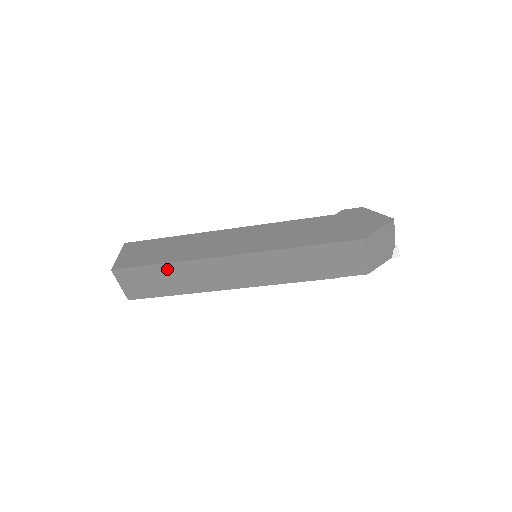
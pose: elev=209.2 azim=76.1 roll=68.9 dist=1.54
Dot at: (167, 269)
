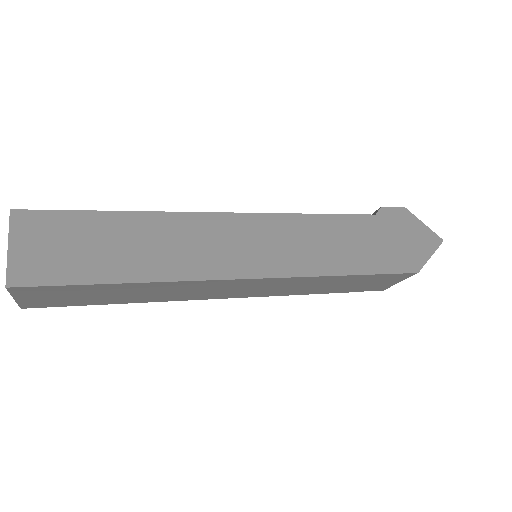
Dot at: (125, 287)
